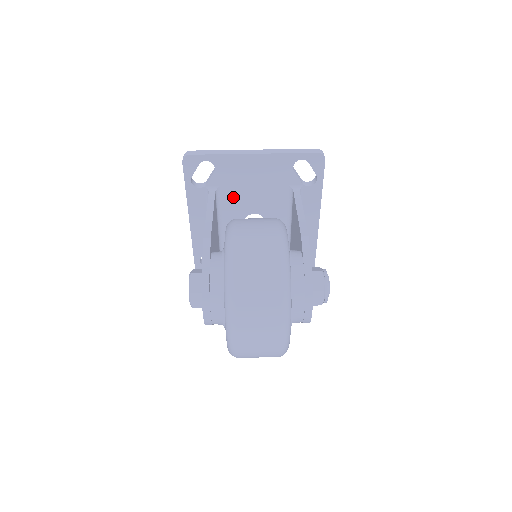
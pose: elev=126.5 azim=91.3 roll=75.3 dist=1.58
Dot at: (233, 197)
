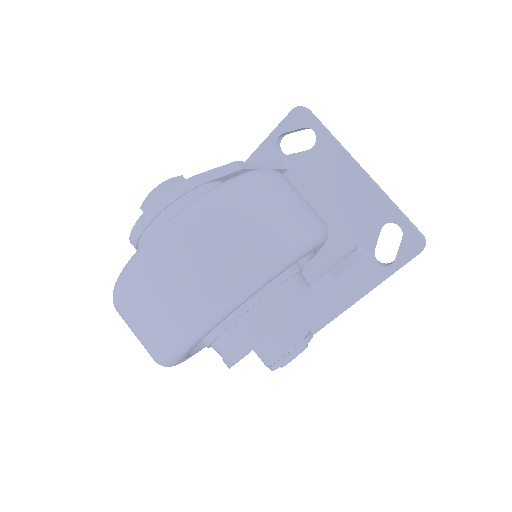
Dot at: occluded
